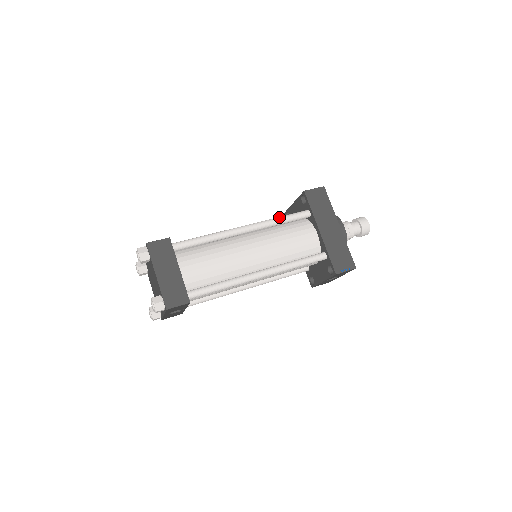
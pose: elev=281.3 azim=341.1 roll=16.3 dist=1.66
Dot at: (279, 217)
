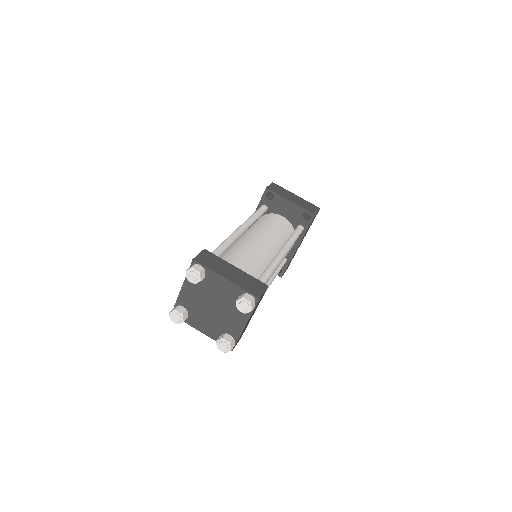
Dot at: (296, 238)
